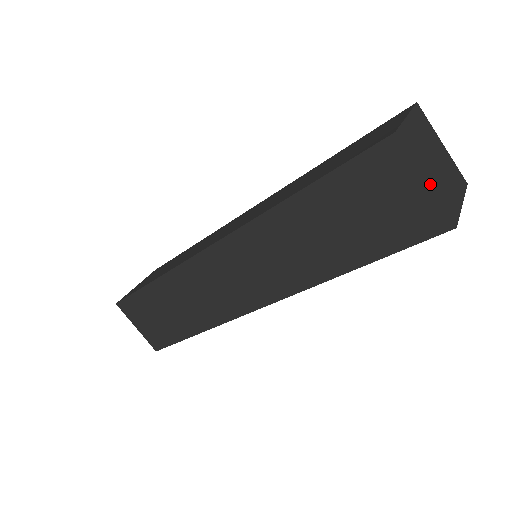
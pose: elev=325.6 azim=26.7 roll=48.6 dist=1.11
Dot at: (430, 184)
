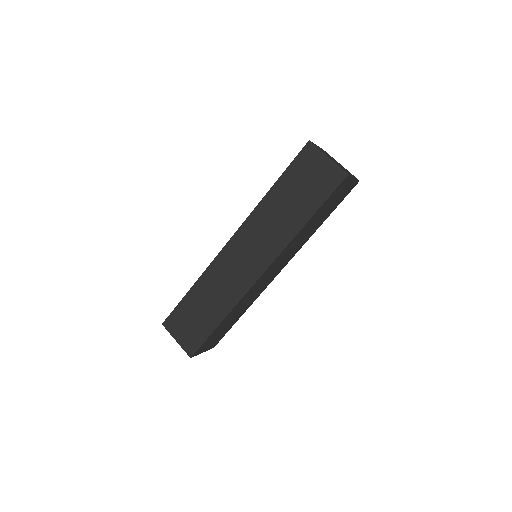
Dot at: (331, 159)
